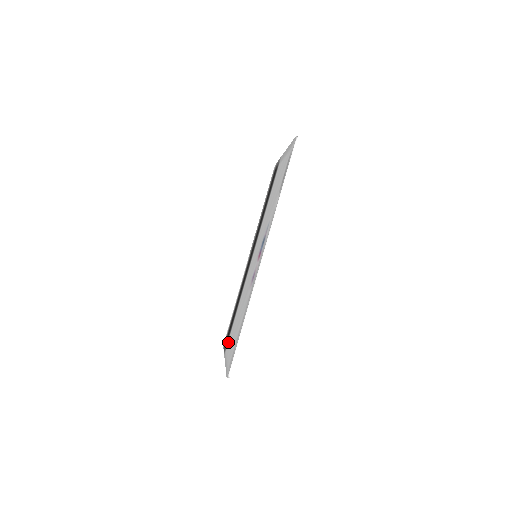
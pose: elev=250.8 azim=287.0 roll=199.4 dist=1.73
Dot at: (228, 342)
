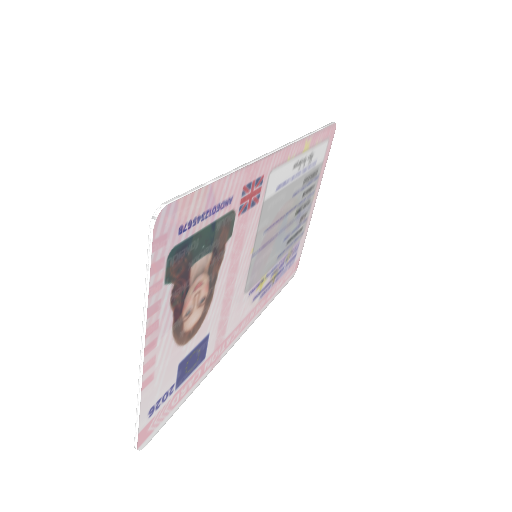
Dot at: occluded
